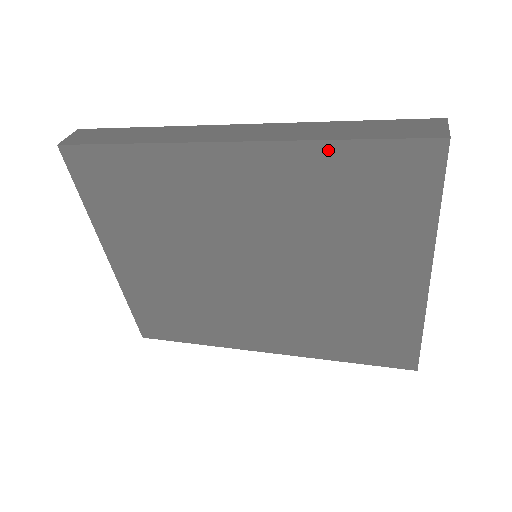
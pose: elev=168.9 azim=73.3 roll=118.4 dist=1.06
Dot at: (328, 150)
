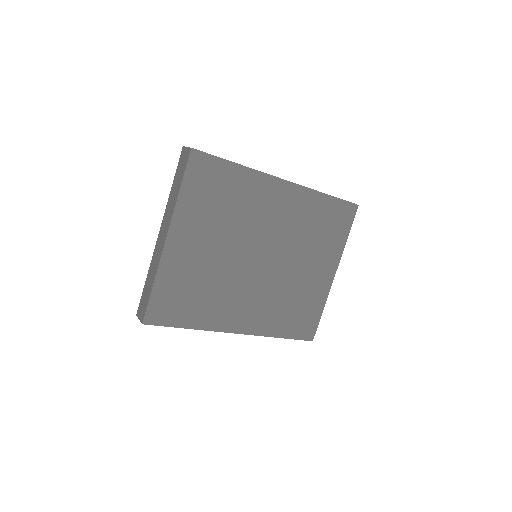
Dot at: (322, 198)
